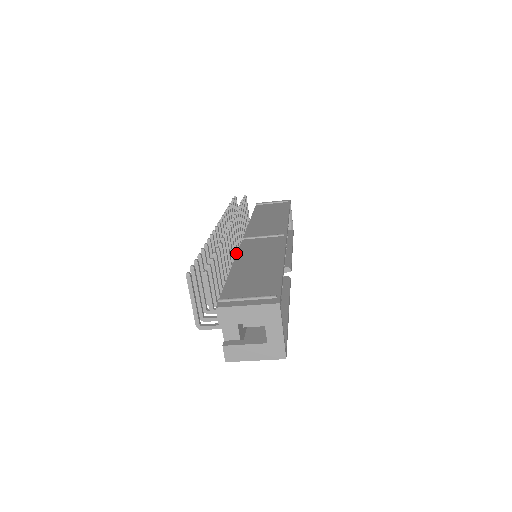
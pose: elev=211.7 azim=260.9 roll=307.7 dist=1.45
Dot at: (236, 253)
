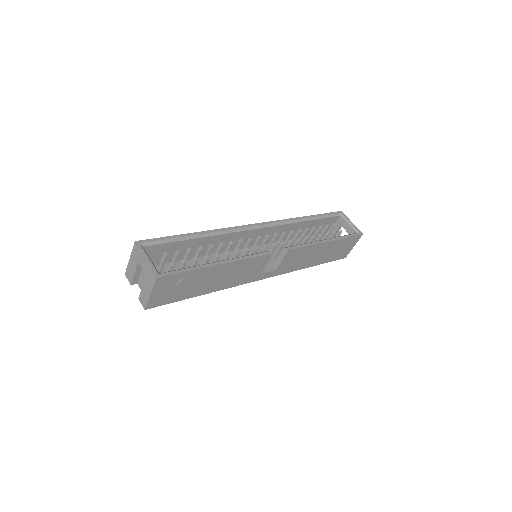
Dot at: occluded
